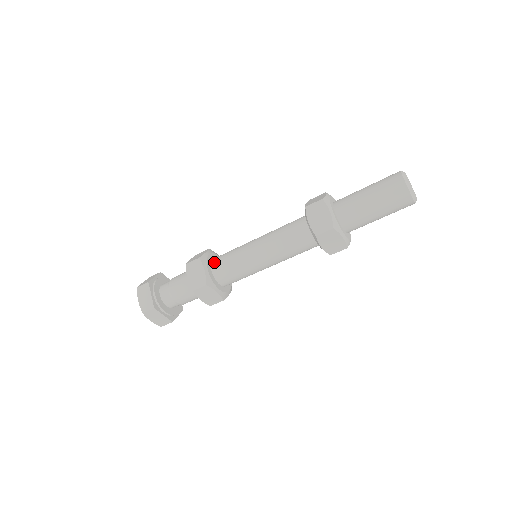
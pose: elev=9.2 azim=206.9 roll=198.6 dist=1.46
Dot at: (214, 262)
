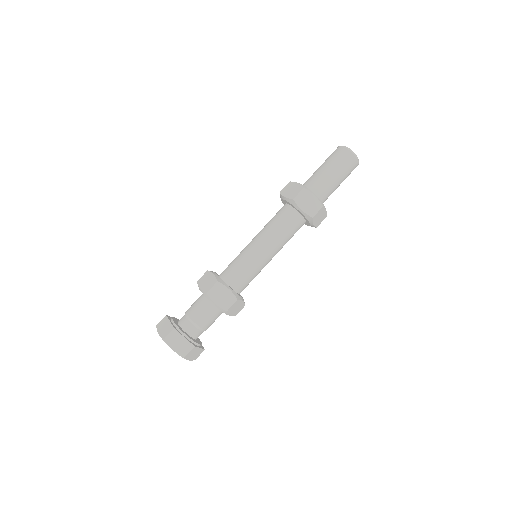
Dot at: (227, 278)
